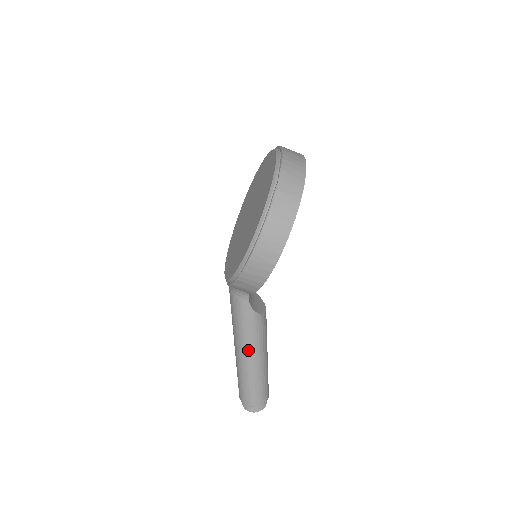
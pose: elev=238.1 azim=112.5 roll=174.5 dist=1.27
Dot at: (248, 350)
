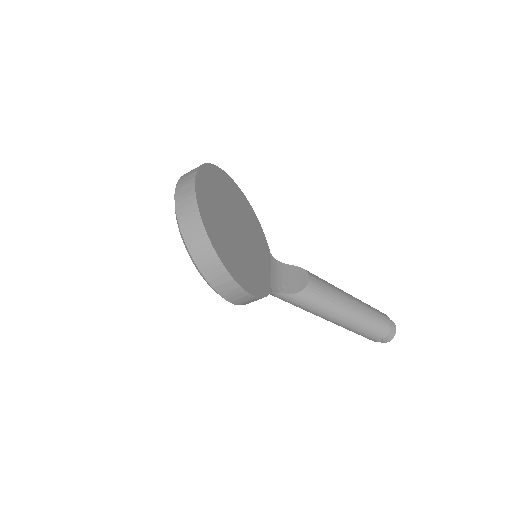
Dot at: (325, 316)
